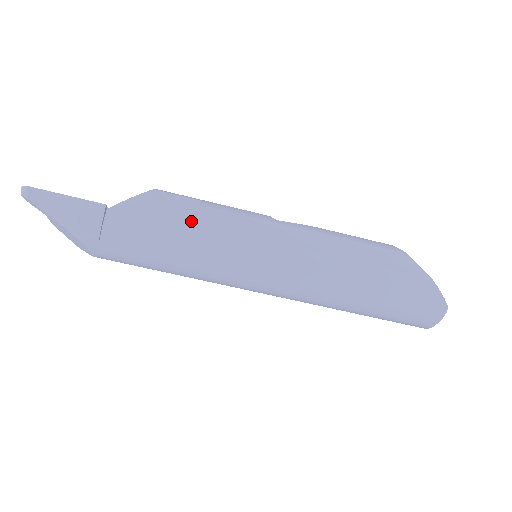
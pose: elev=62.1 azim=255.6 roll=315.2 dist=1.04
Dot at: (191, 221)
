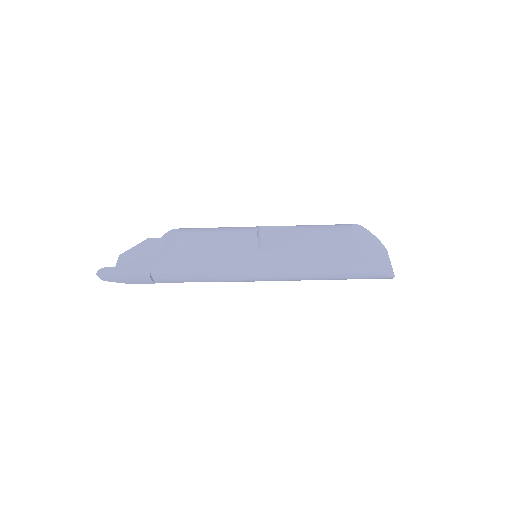
Dot at: (205, 268)
